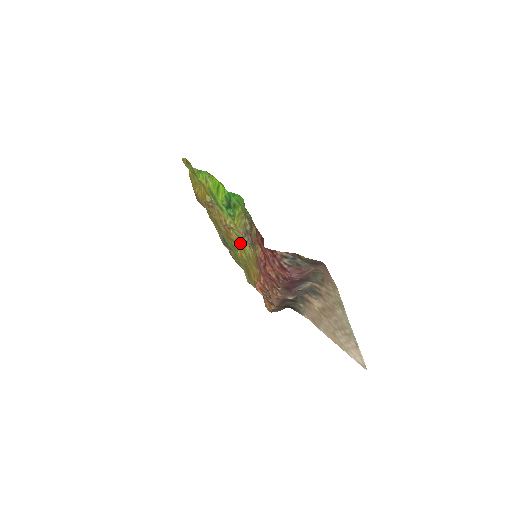
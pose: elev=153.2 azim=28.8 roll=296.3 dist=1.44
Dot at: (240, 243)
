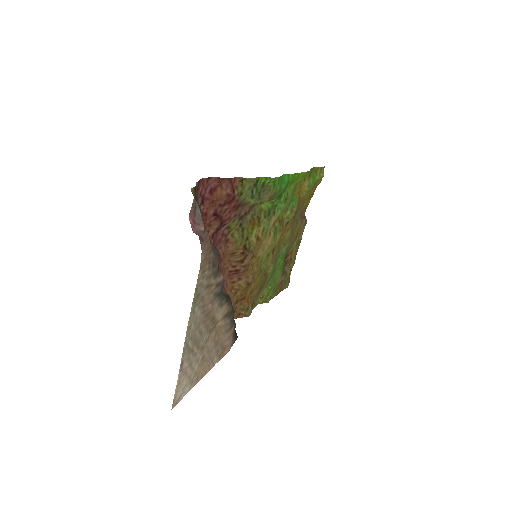
Dot at: occluded
